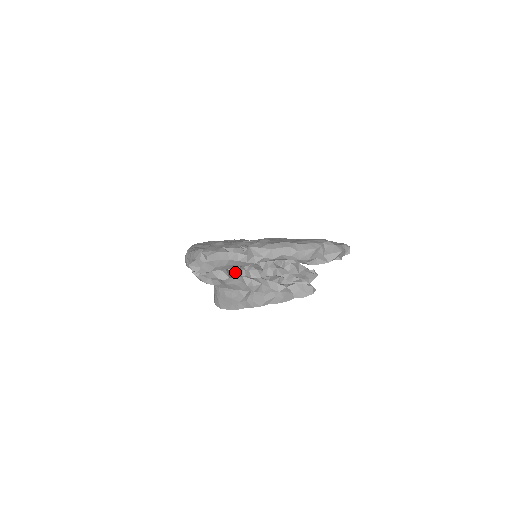
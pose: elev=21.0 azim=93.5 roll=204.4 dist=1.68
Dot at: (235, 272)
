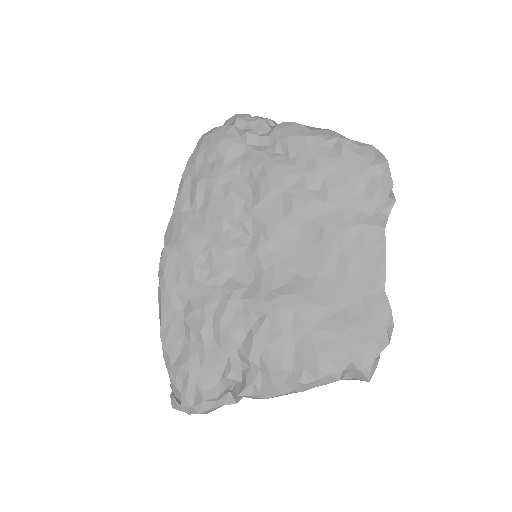
Dot at: occluded
